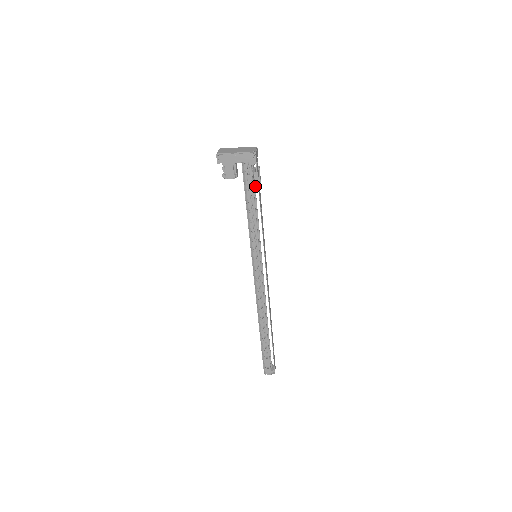
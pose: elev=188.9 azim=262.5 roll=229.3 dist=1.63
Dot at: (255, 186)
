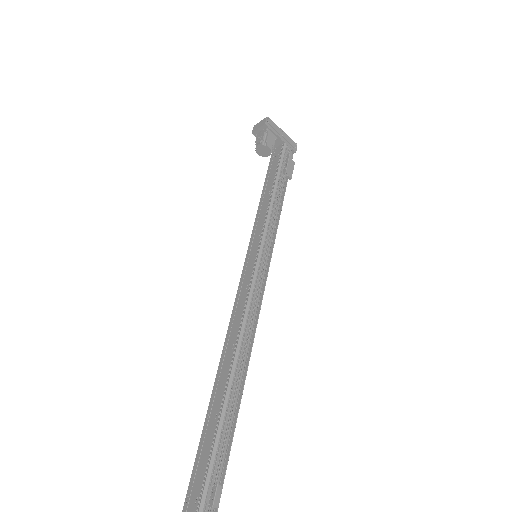
Dot at: occluded
